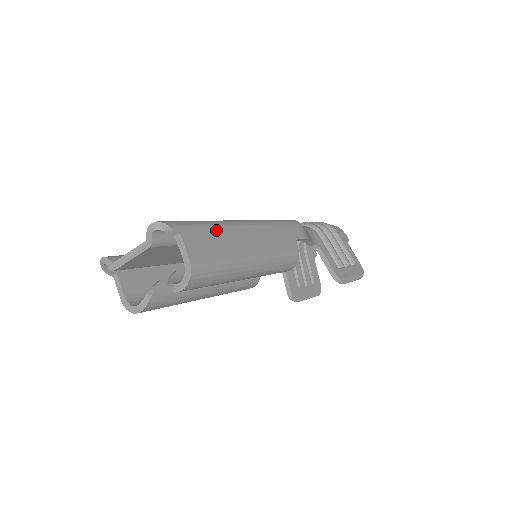
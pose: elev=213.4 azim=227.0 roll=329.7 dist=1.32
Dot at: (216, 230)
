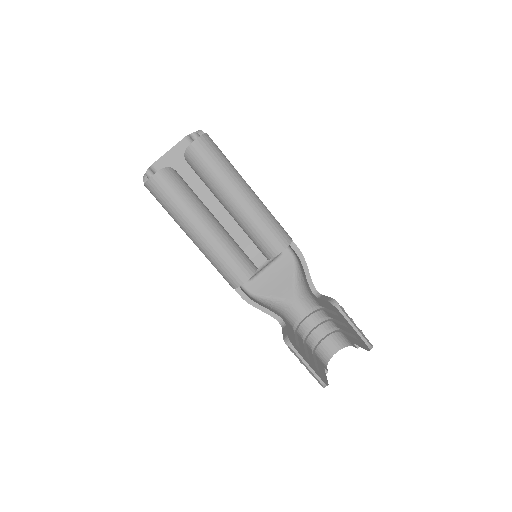
Dot at: occluded
